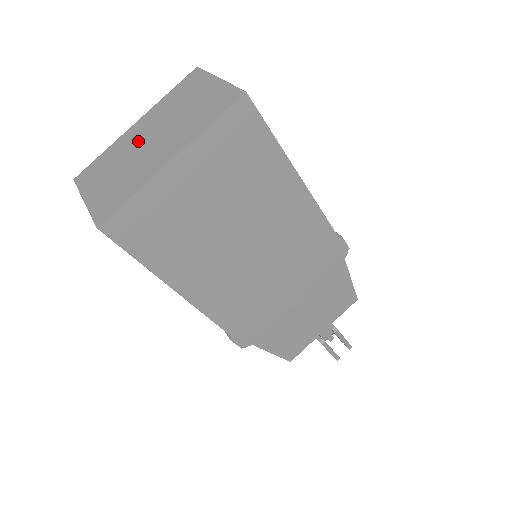
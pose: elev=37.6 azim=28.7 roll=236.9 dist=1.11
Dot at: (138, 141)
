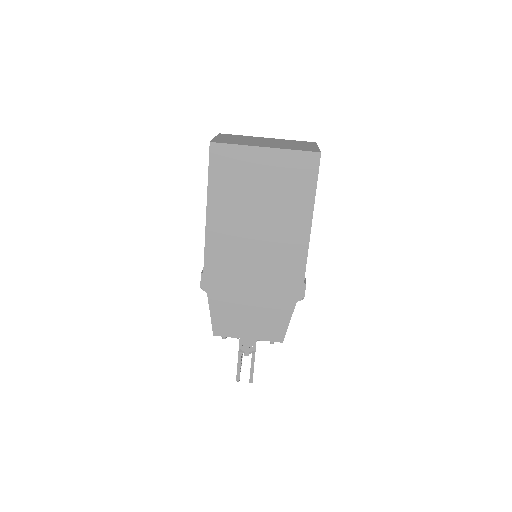
Dot at: (261, 140)
